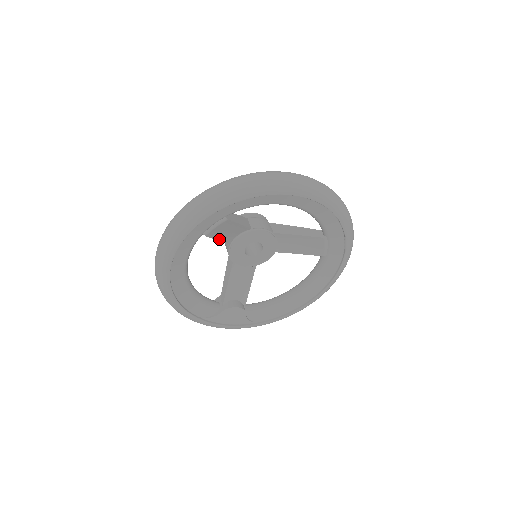
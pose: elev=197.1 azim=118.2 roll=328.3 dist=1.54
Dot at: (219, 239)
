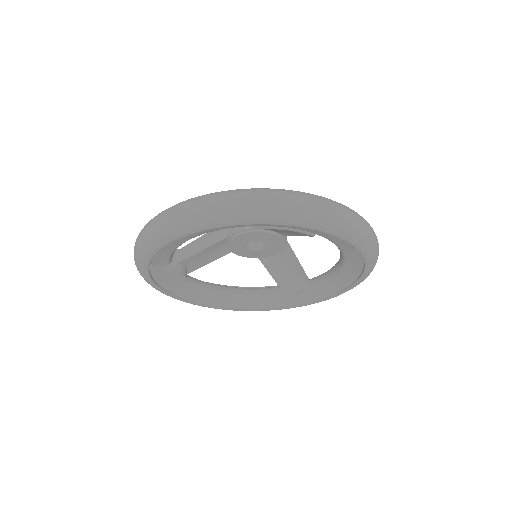
Dot at: (268, 228)
